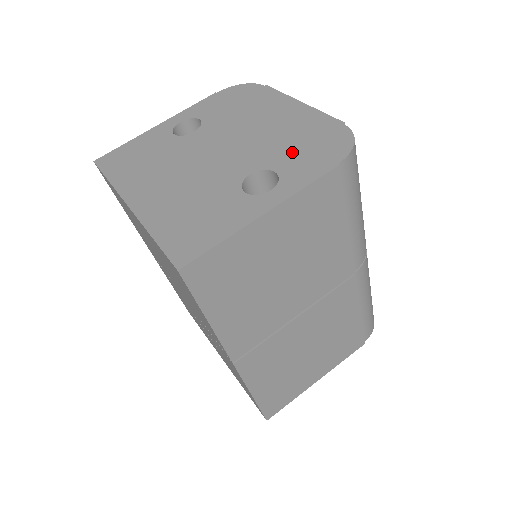
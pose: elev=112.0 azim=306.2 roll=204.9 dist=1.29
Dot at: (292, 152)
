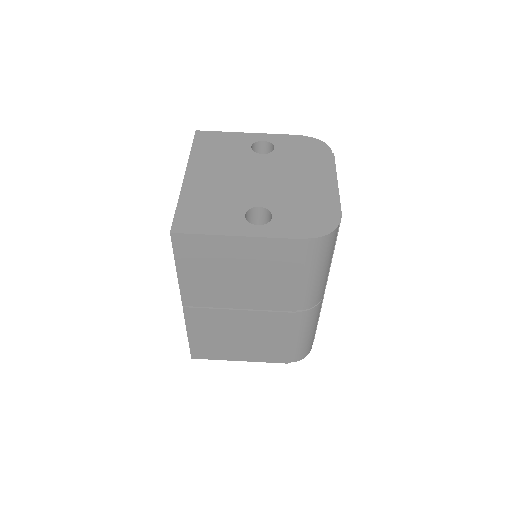
Dot at: (294, 211)
